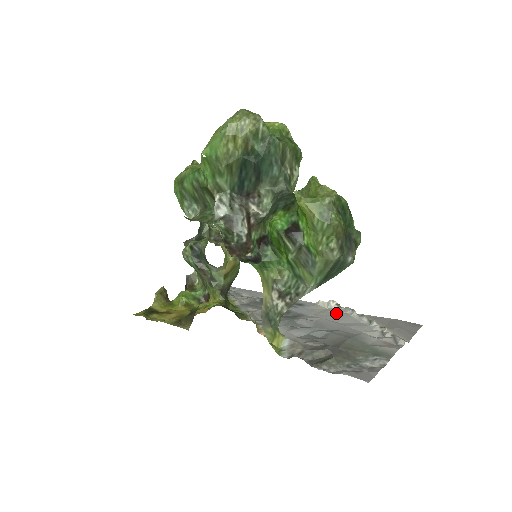
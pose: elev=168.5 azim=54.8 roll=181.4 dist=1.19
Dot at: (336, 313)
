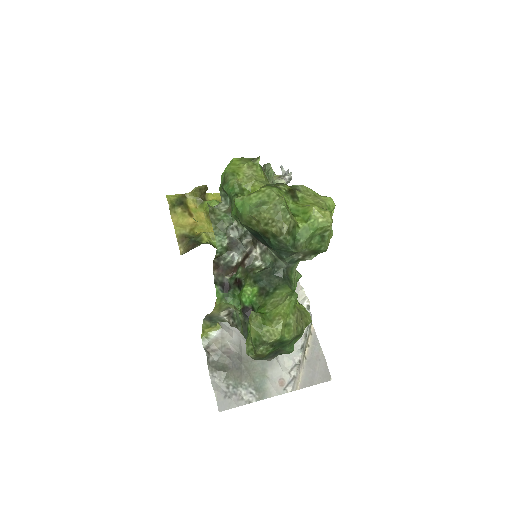
Dot at: occluded
